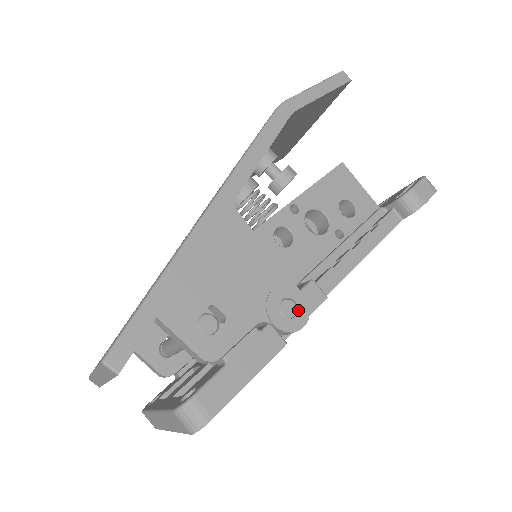
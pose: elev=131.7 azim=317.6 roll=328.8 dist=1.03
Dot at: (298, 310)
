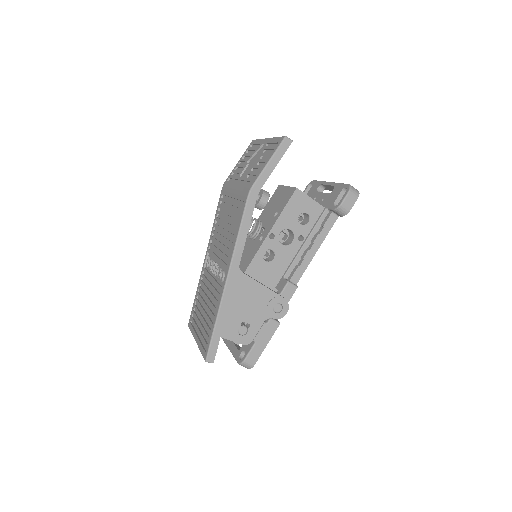
Dot at: (283, 307)
